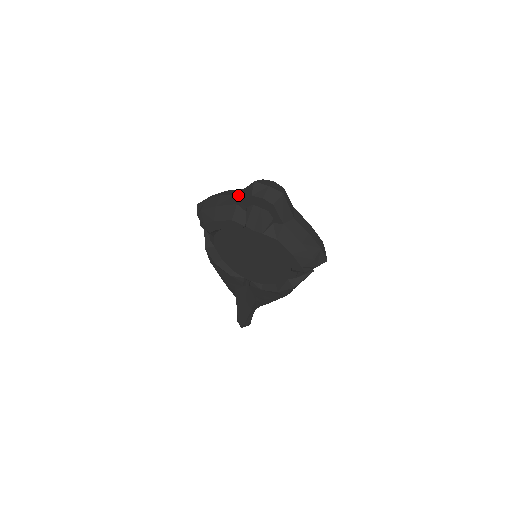
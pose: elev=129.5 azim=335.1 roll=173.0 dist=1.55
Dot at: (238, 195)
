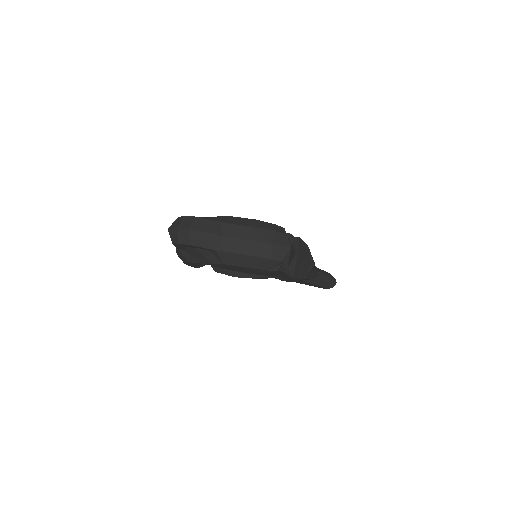
Dot at: occluded
